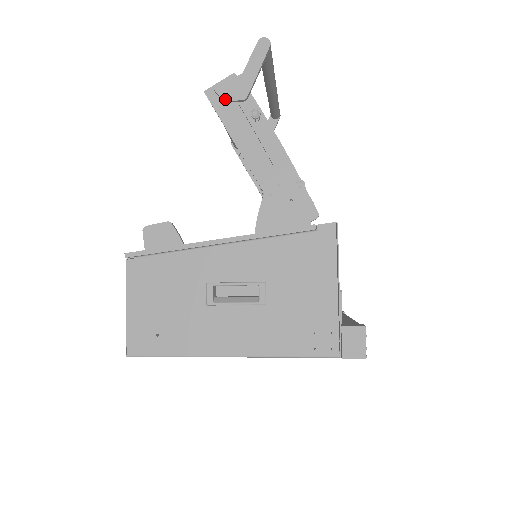
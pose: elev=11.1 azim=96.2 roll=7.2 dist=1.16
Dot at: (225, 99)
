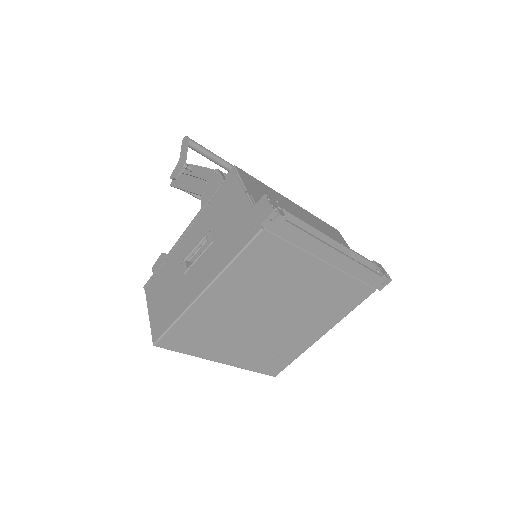
Dot at: (175, 177)
